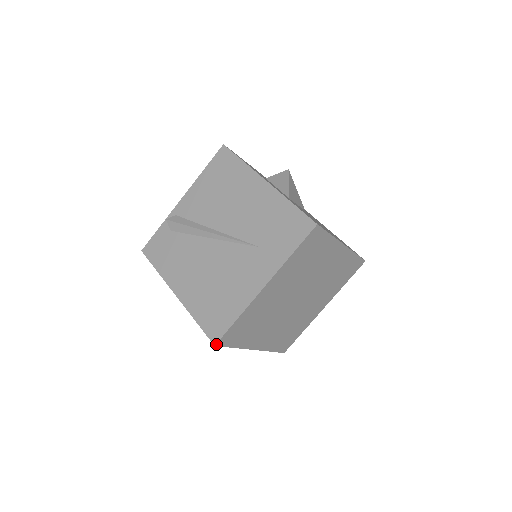
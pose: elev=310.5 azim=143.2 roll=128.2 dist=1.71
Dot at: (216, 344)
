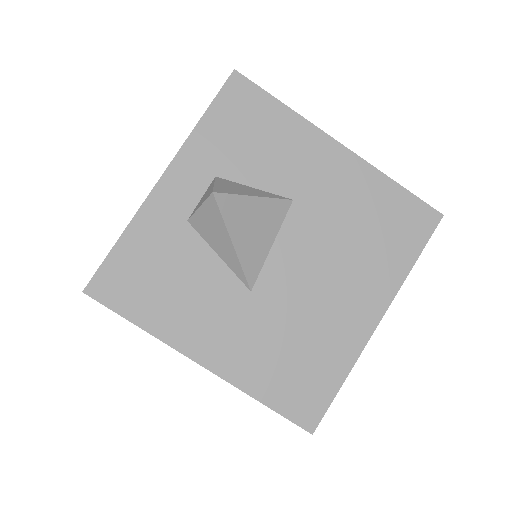
Dot at: occluded
